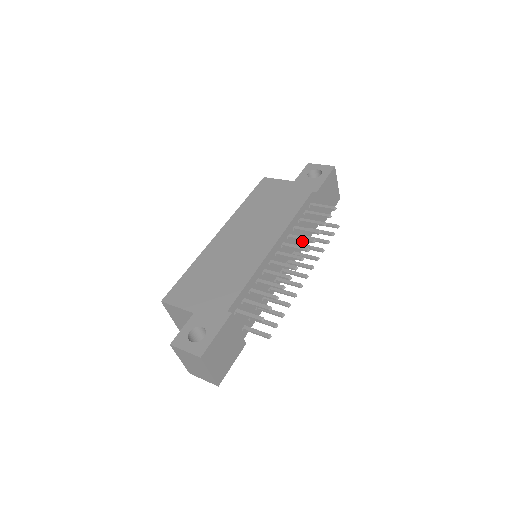
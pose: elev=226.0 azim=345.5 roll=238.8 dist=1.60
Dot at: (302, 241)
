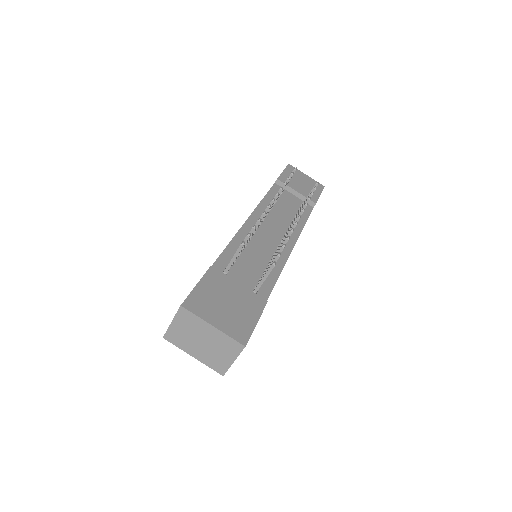
Dot at: occluded
